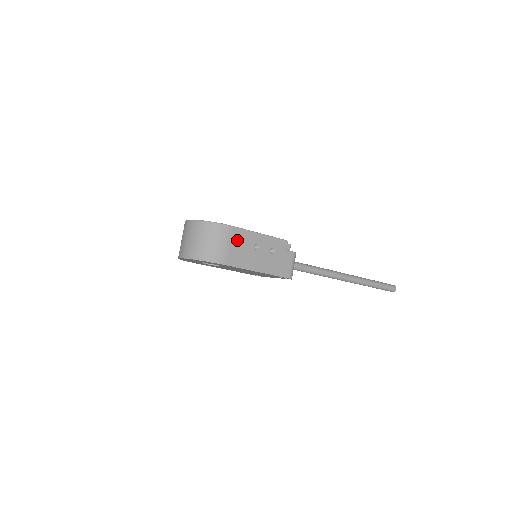
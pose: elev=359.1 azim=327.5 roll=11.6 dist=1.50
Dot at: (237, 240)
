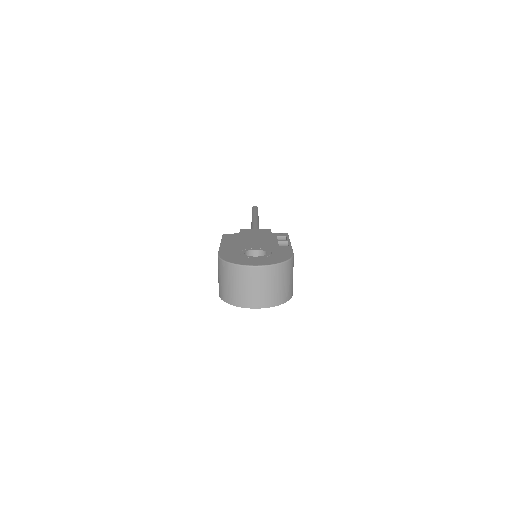
Dot at: occluded
